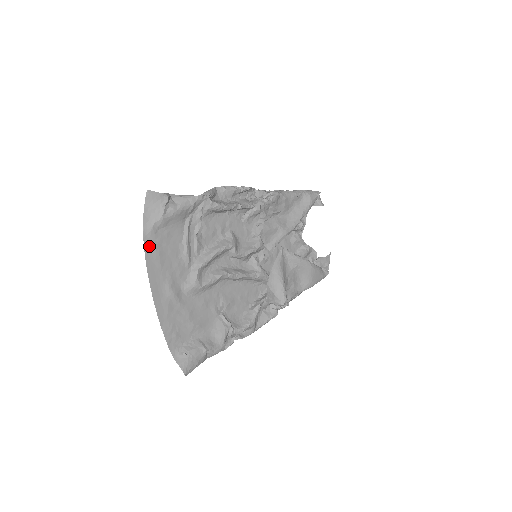
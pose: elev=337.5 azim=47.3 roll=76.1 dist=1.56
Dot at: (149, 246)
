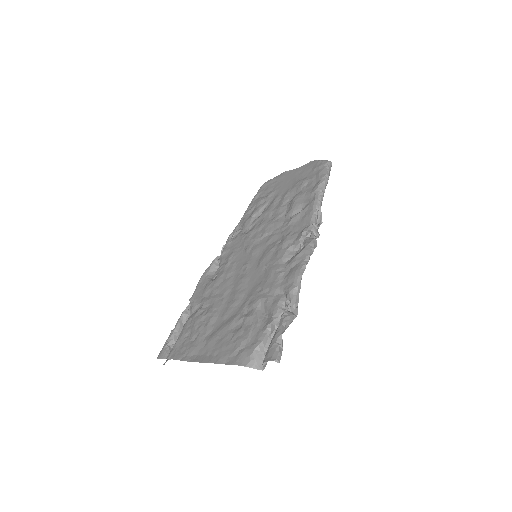
Dot at: occluded
